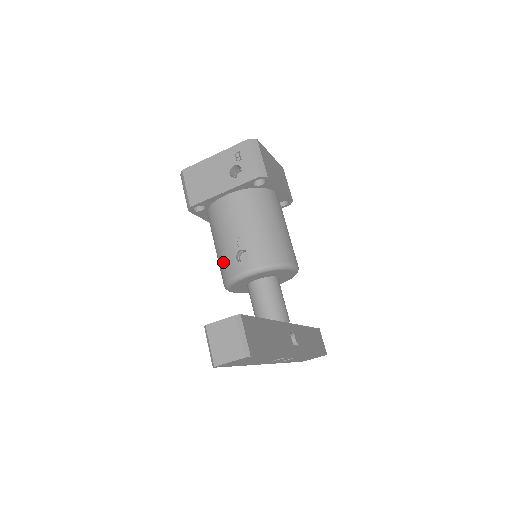
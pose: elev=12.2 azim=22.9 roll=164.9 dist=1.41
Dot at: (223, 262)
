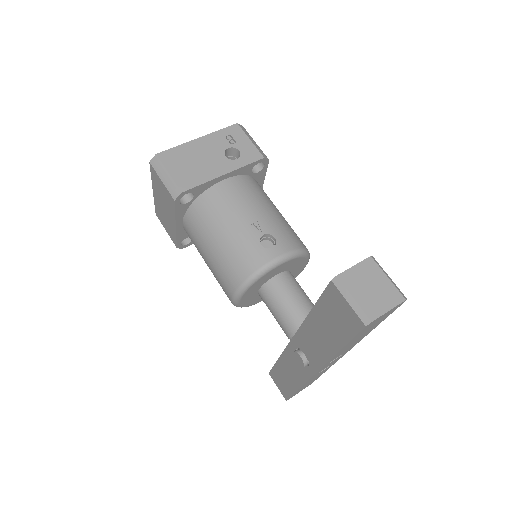
Dot at: (238, 255)
